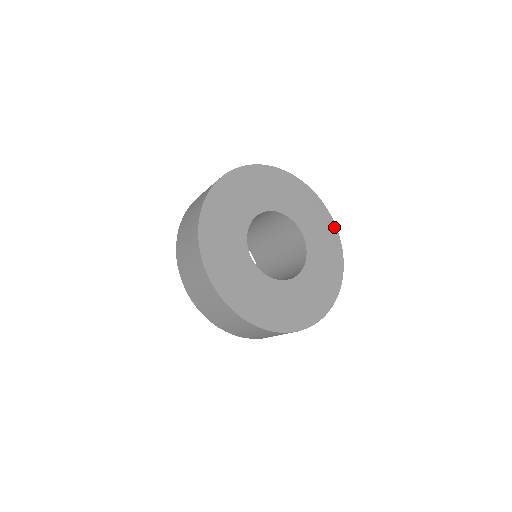
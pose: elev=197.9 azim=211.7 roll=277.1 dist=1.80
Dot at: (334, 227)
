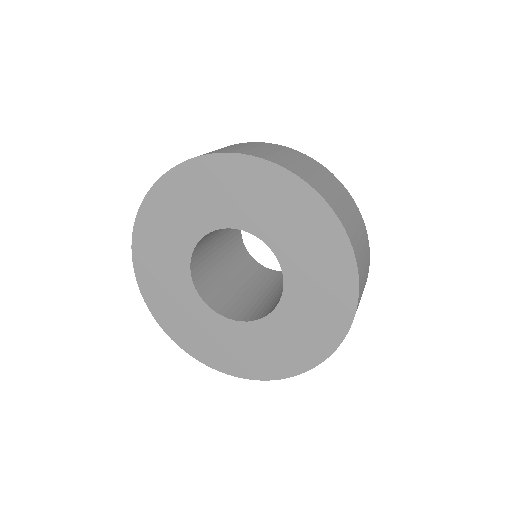
Dot at: (307, 189)
